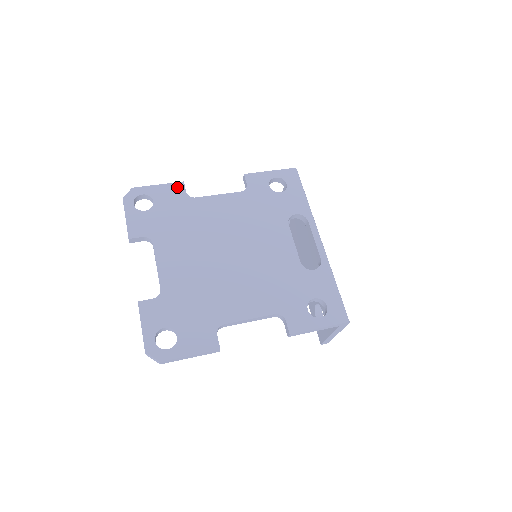
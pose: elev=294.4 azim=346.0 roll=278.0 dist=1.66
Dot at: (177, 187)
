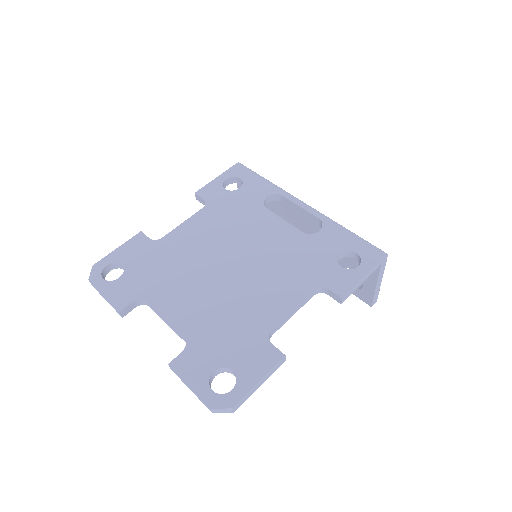
Dot at: (137, 239)
